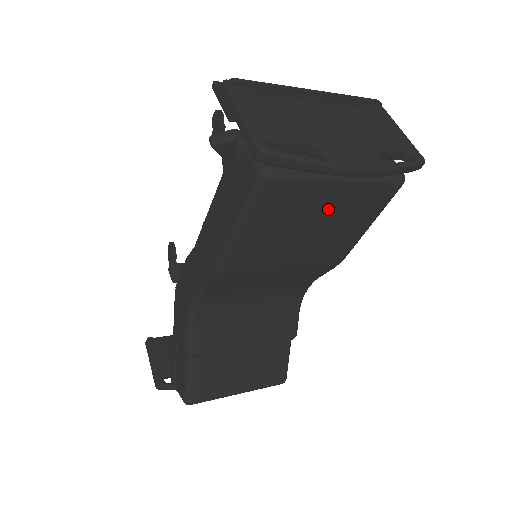
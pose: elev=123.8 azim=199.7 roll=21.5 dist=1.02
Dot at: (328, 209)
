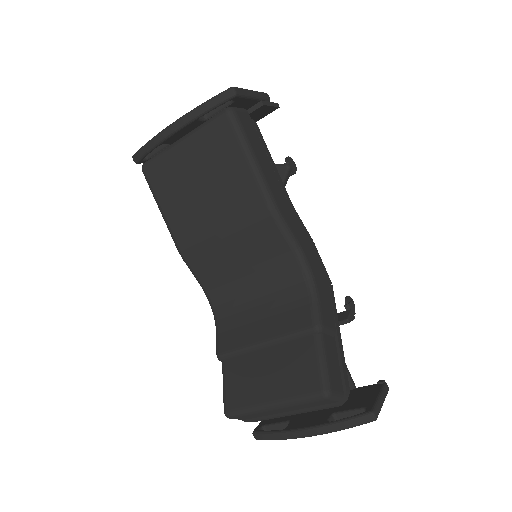
Dot at: (195, 165)
